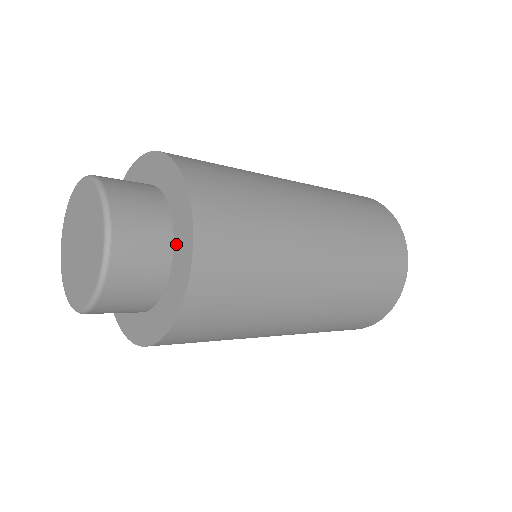
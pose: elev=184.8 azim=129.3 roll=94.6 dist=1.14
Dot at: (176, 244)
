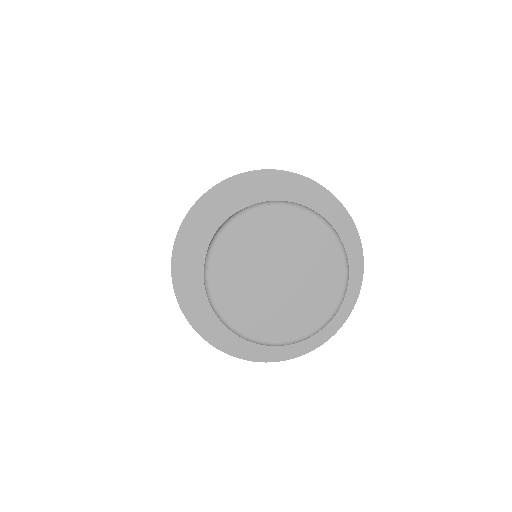
Dot at: occluded
